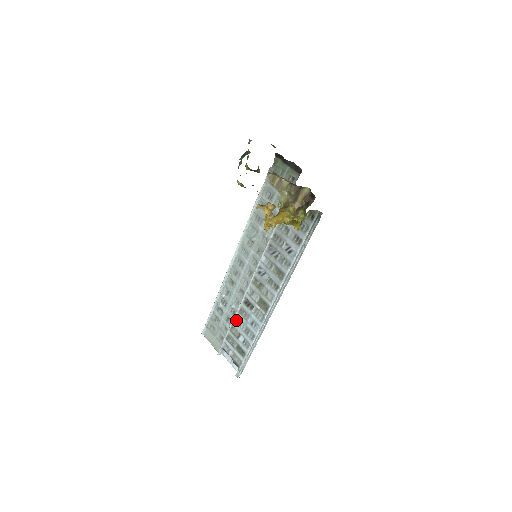
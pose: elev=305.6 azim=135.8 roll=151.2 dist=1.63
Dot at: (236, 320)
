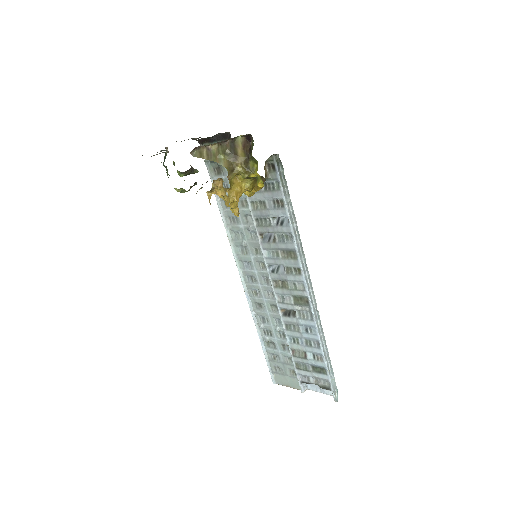
Dot at: (290, 340)
